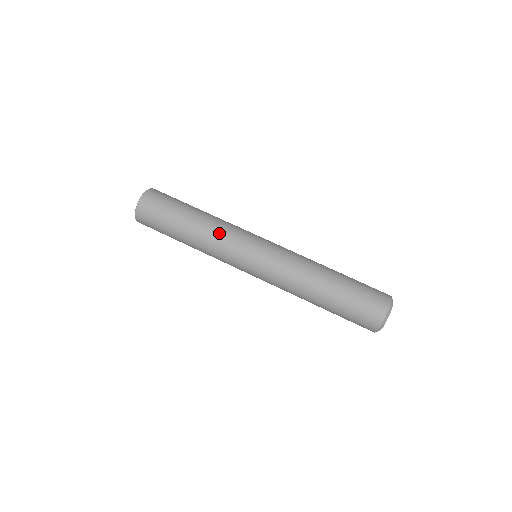
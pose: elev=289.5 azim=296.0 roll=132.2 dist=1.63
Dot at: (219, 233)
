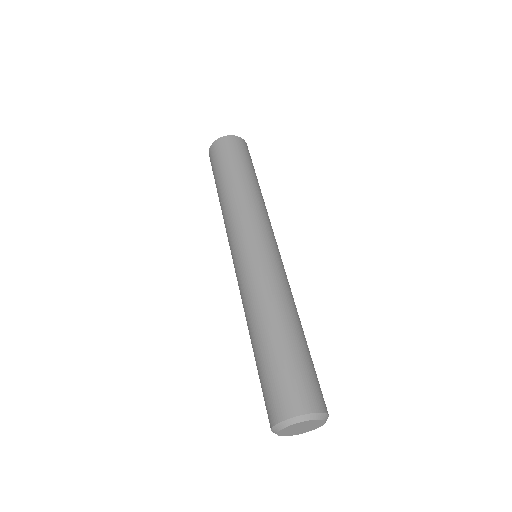
Dot at: (265, 208)
